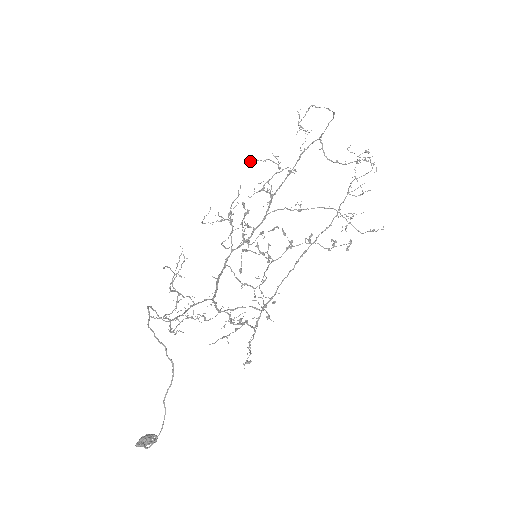
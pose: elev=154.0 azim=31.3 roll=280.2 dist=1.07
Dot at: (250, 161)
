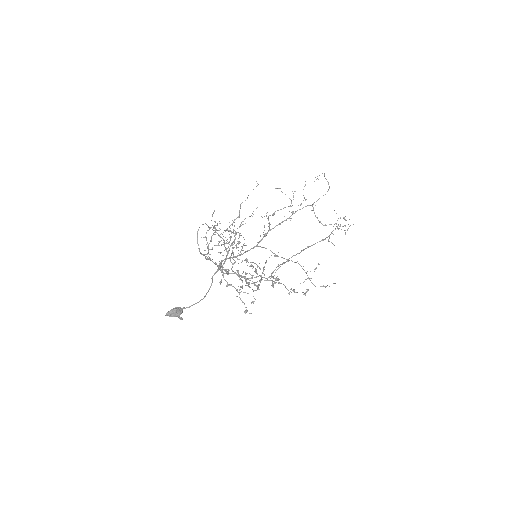
Dot at: (277, 188)
